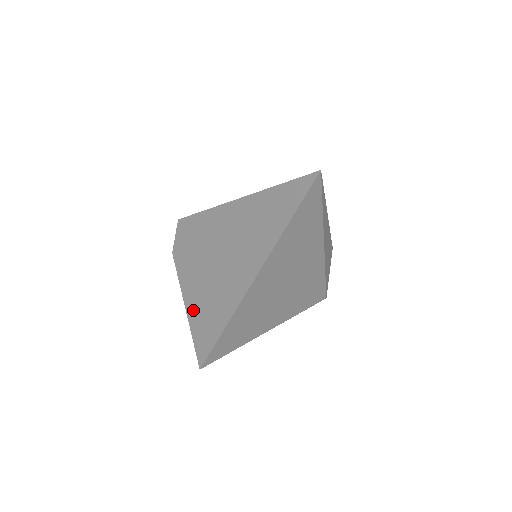
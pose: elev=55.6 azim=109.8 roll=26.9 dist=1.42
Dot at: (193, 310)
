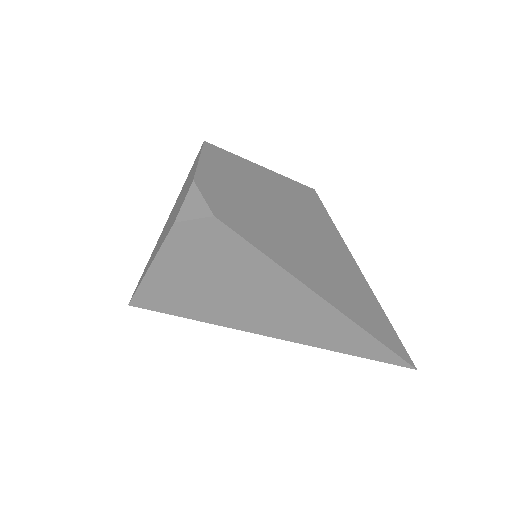
Dot at: (161, 277)
